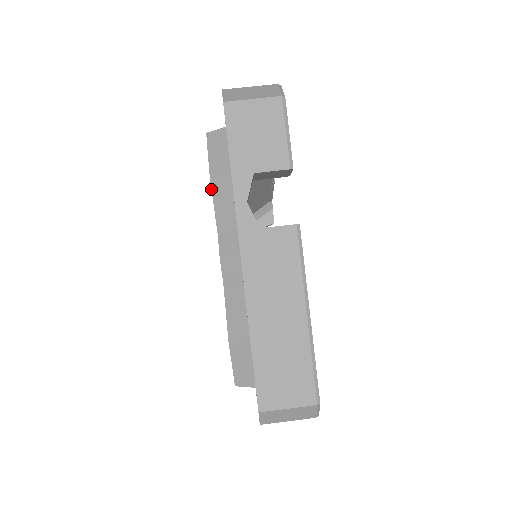
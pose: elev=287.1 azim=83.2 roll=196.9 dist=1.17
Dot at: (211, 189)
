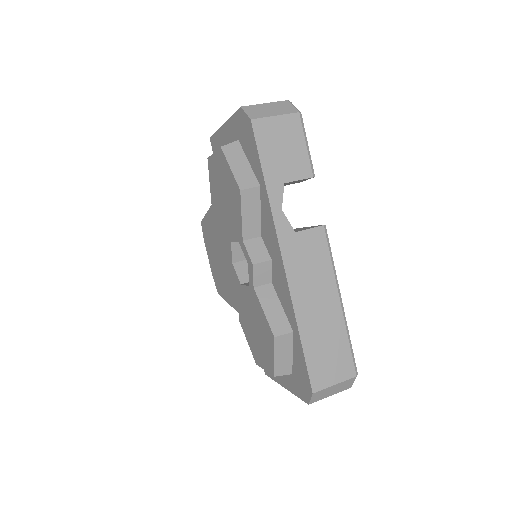
Dot at: (240, 200)
